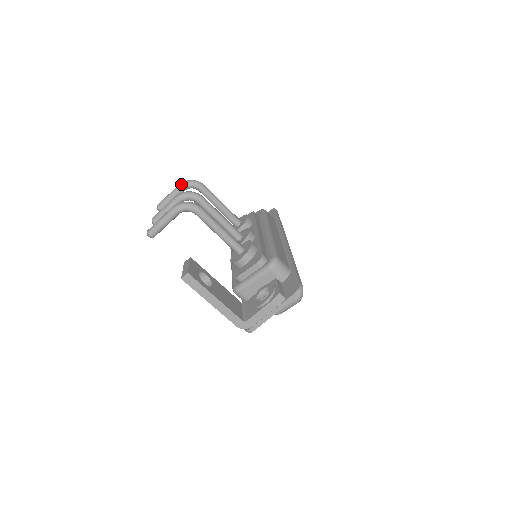
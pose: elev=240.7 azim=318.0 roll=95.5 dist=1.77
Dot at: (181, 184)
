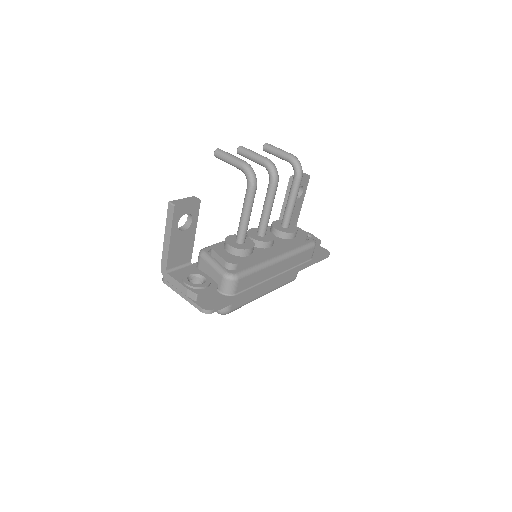
Dot at: (292, 156)
